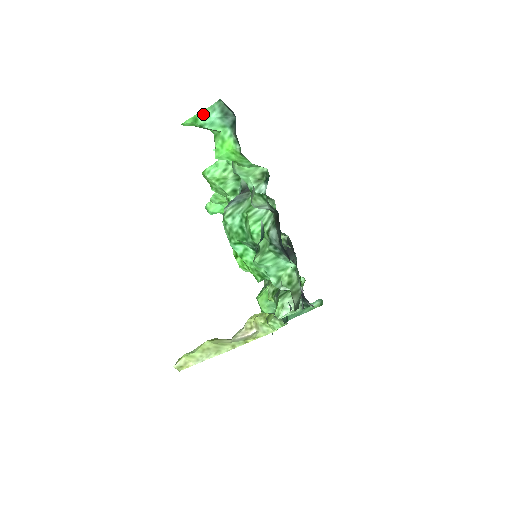
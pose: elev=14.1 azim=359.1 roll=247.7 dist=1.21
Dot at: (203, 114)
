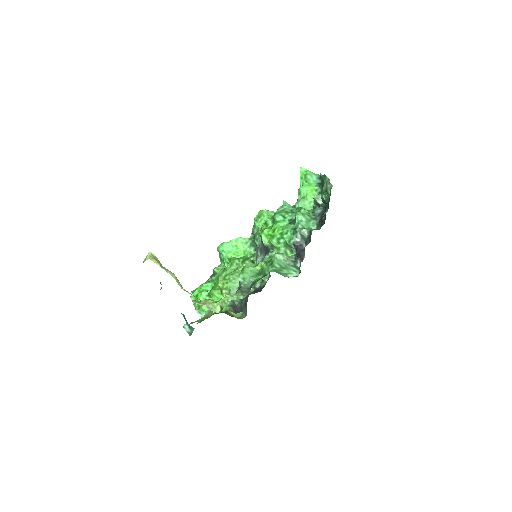
Dot at: (311, 172)
